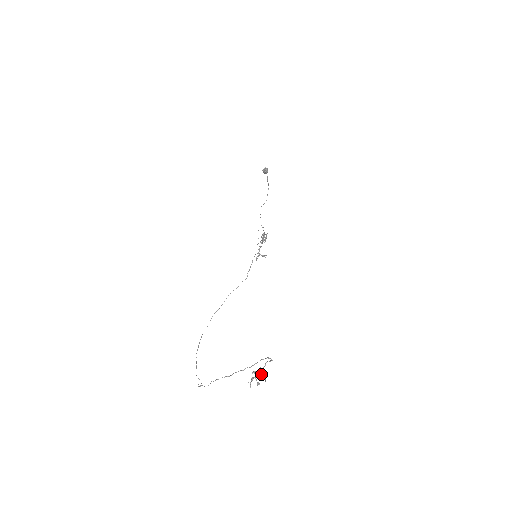
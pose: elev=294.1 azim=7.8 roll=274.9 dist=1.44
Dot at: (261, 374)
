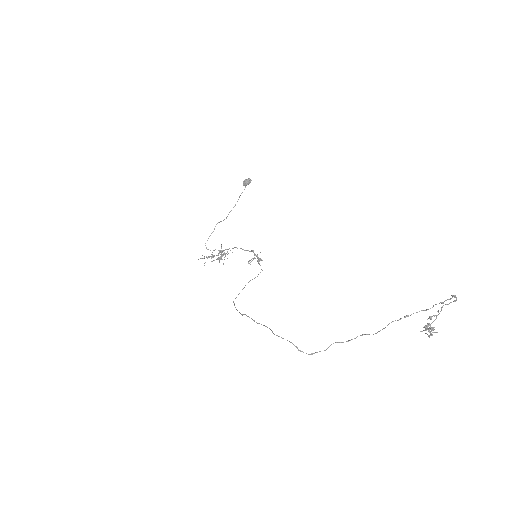
Dot at: (430, 324)
